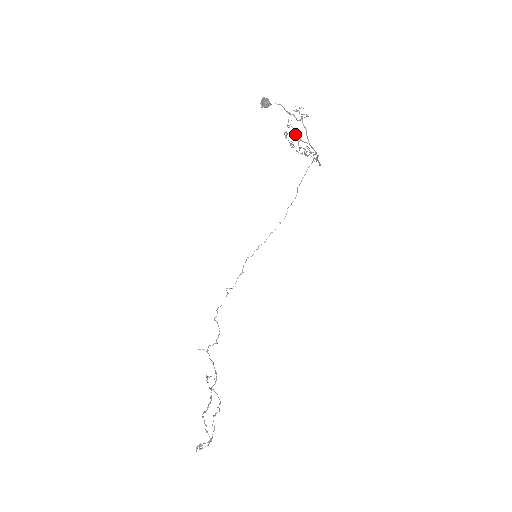
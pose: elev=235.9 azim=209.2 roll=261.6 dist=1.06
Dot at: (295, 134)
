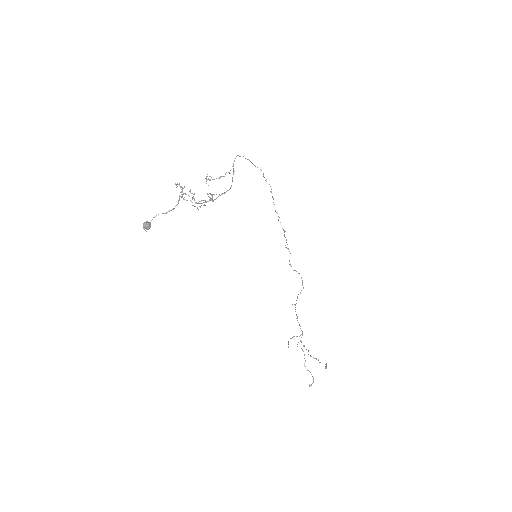
Dot at: occluded
